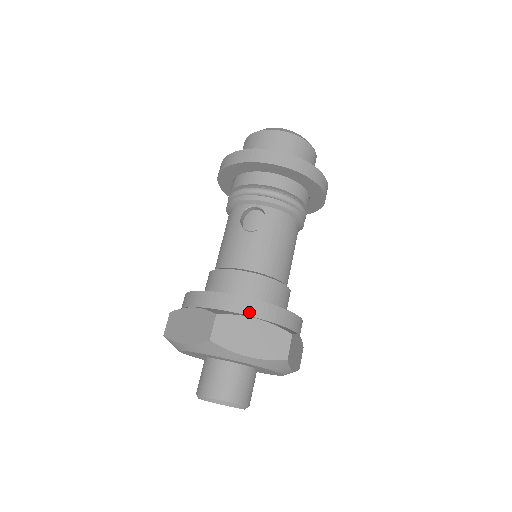
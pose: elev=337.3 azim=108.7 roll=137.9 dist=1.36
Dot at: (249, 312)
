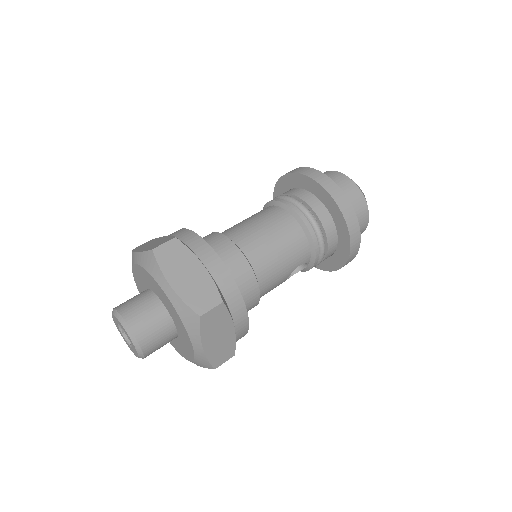
Dot at: occluded
